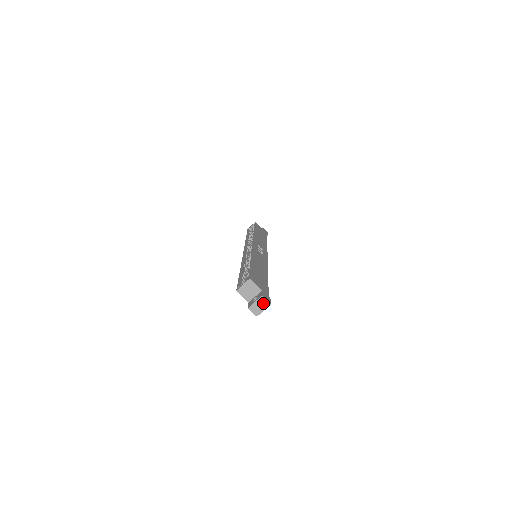
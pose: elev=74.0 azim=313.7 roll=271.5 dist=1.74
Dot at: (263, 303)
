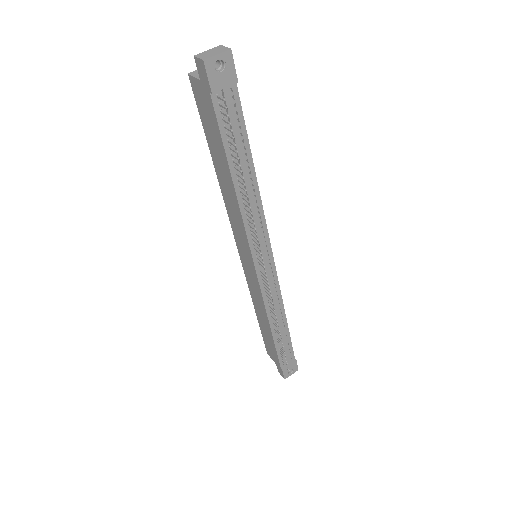
Dot at: (220, 50)
